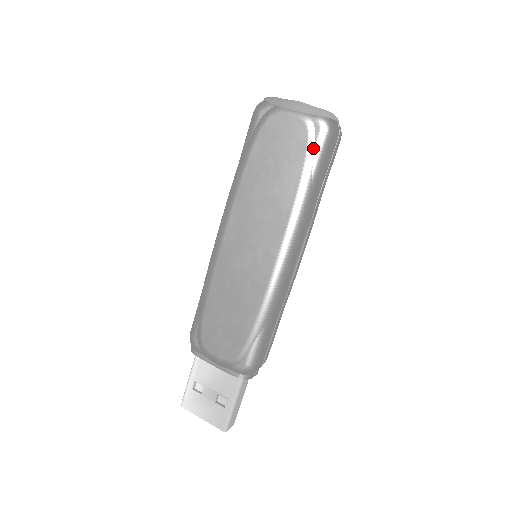
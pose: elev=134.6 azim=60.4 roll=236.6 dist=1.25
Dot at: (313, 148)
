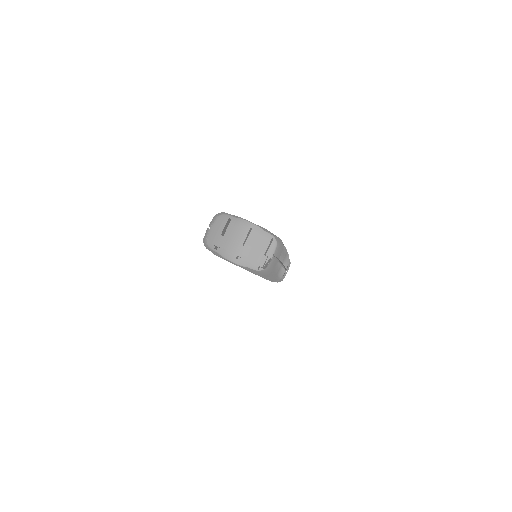
Dot at: (260, 275)
